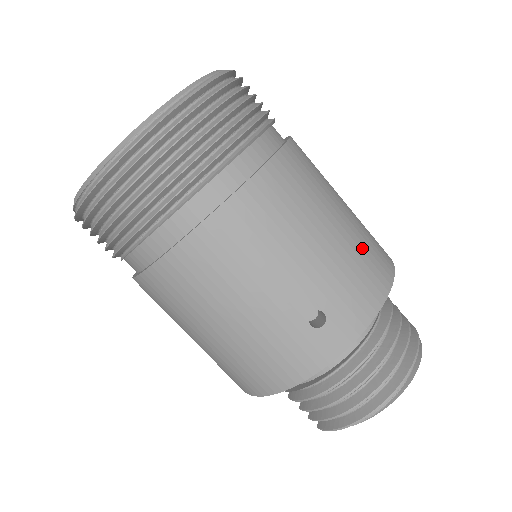
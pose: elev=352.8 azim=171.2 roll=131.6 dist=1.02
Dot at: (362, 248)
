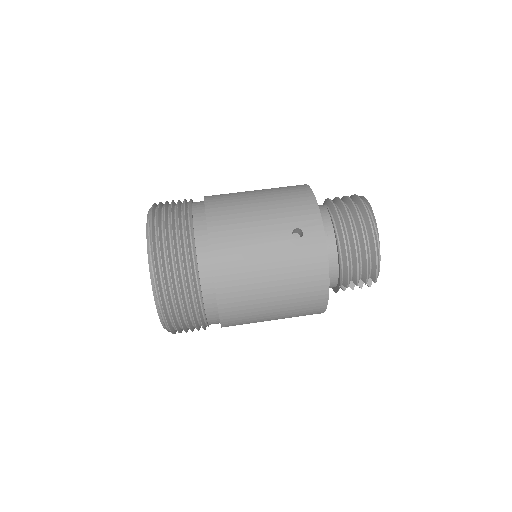
Dot at: (281, 193)
